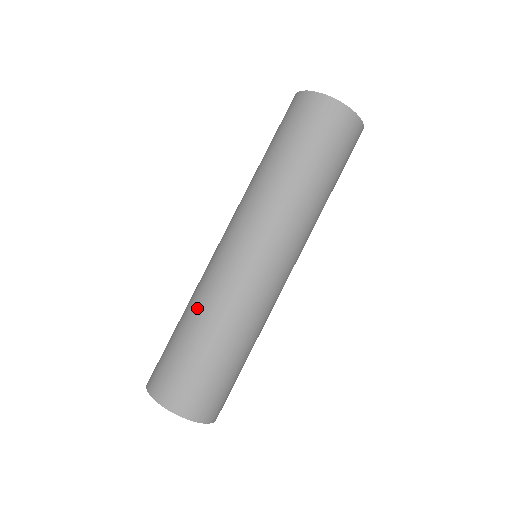
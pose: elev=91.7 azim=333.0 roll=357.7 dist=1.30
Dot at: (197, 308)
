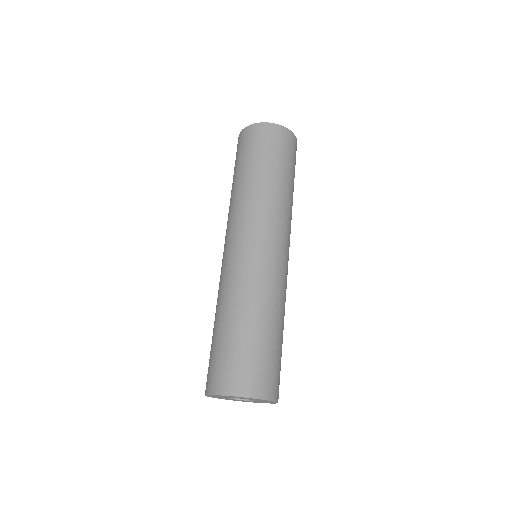
Dot at: (225, 304)
